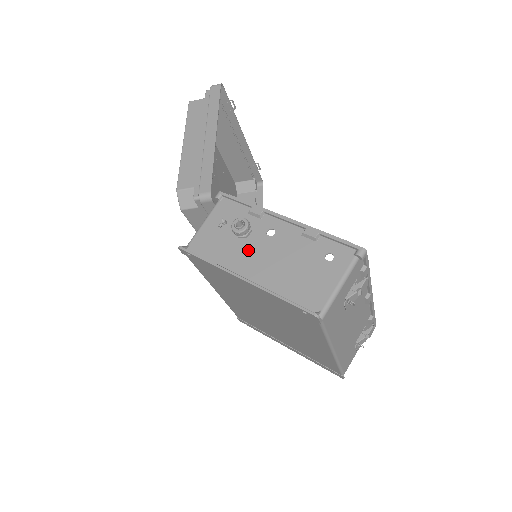
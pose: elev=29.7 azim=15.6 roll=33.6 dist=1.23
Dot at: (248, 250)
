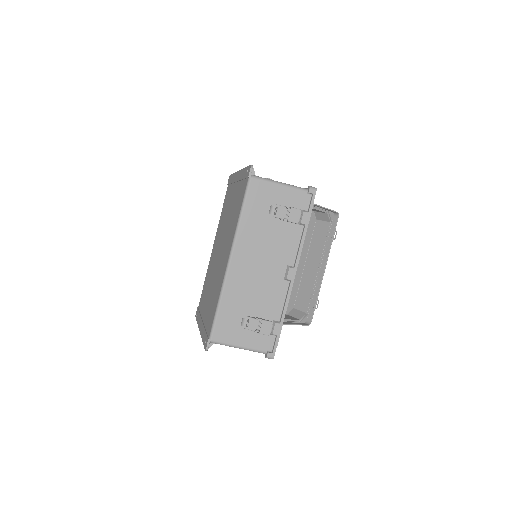
Dot at: occluded
